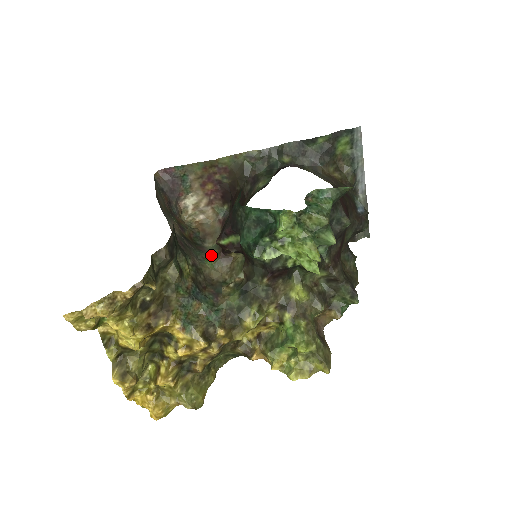
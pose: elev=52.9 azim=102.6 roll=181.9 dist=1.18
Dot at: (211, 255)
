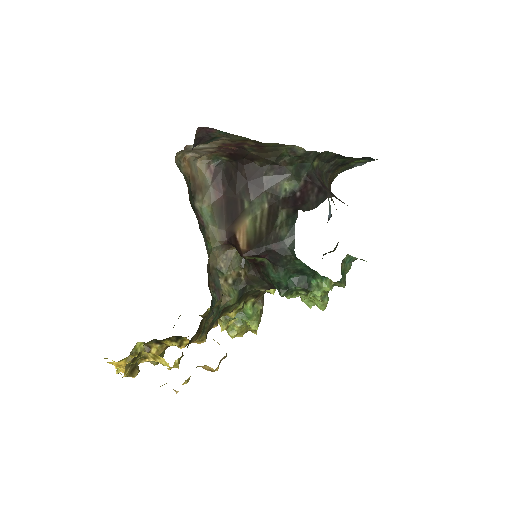
Dot at: (210, 233)
